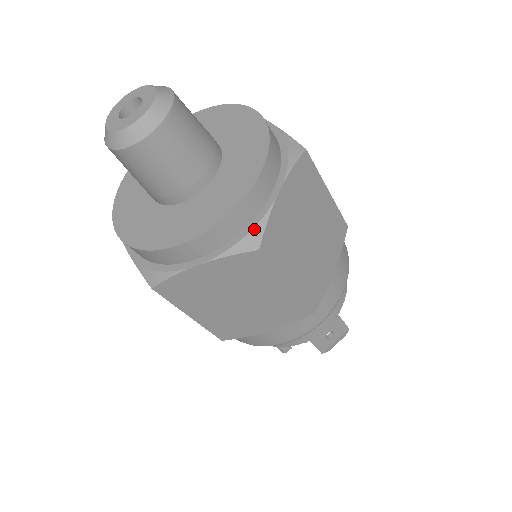
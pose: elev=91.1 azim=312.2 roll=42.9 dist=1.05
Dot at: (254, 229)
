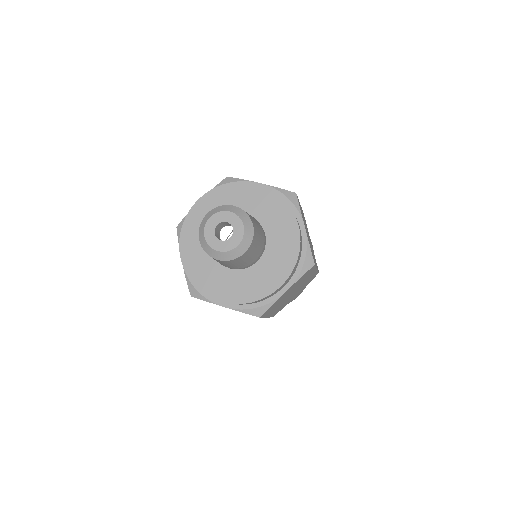
Dot at: (263, 307)
